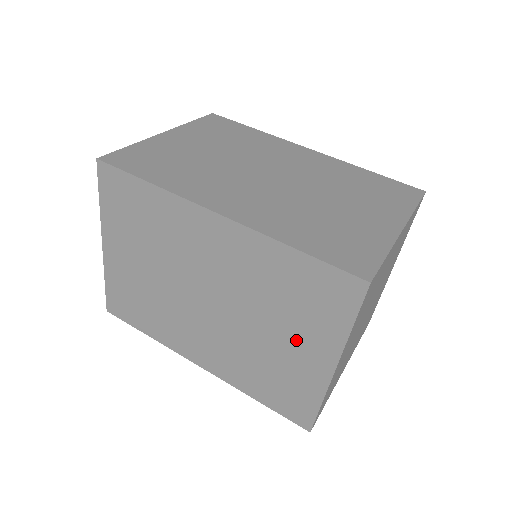
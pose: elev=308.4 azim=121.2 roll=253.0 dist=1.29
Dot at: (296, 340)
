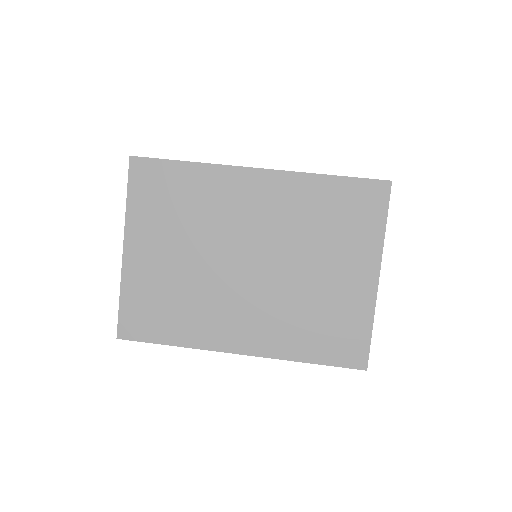
Dot at: (340, 265)
